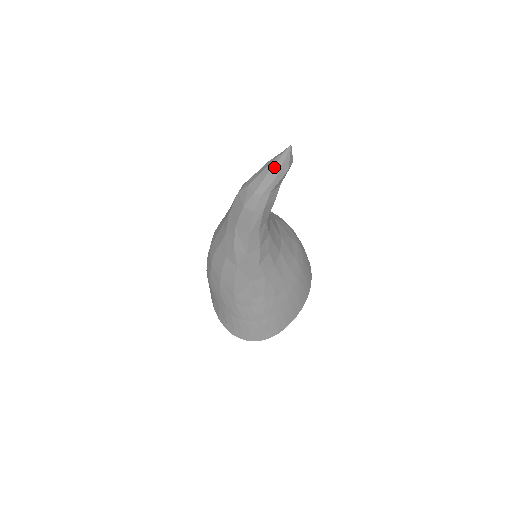
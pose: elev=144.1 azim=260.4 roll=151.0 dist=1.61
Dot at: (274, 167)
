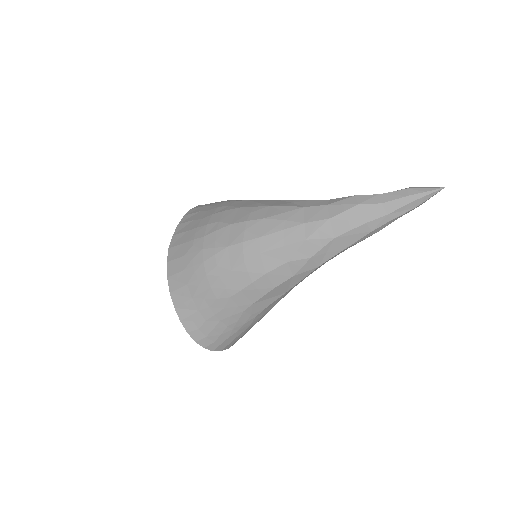
Dot at: (420, 199)
